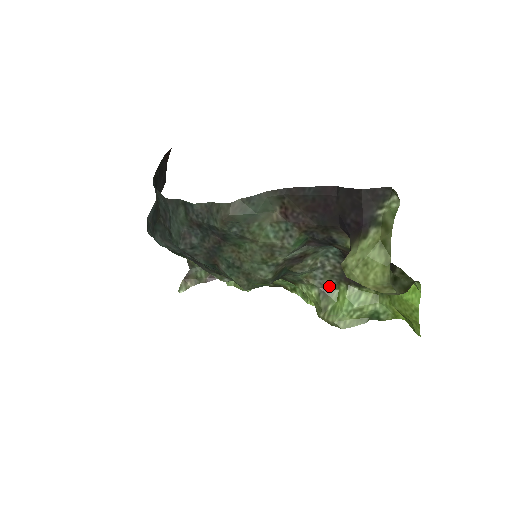
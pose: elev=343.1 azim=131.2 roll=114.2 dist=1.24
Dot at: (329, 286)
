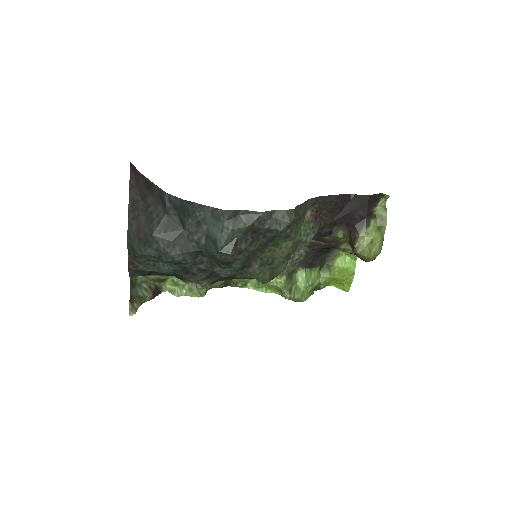
Dot at: (291, 272)
